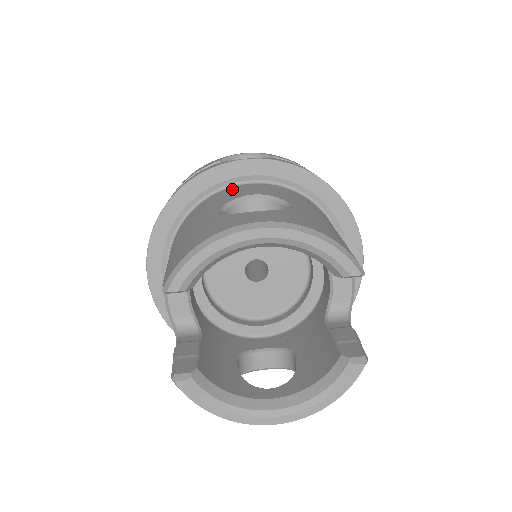
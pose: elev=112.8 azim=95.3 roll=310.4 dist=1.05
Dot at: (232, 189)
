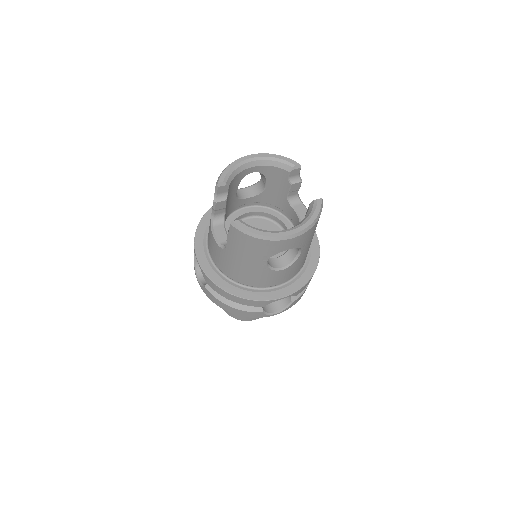
Dot at: occluded
